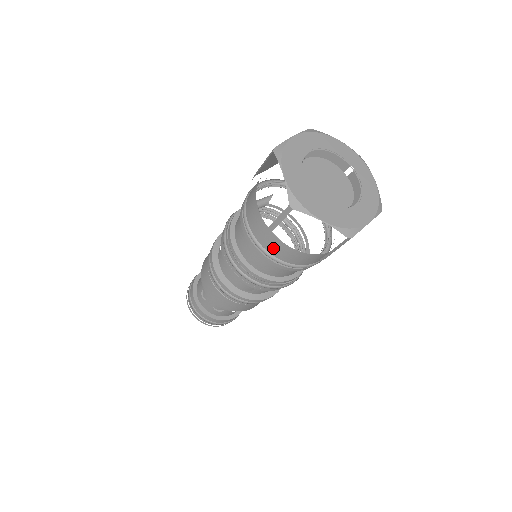
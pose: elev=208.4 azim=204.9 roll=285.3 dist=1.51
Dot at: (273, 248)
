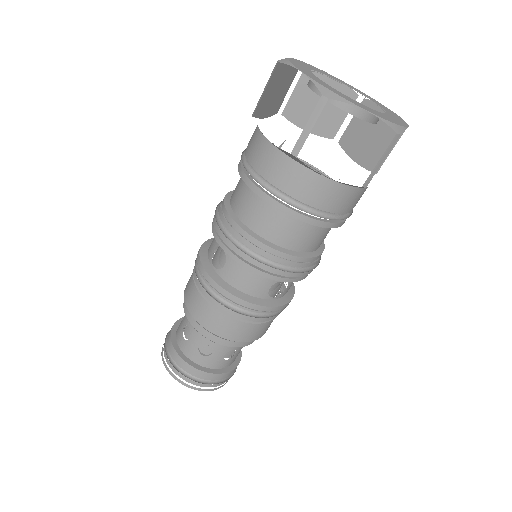
Dot at: (252, 150)
